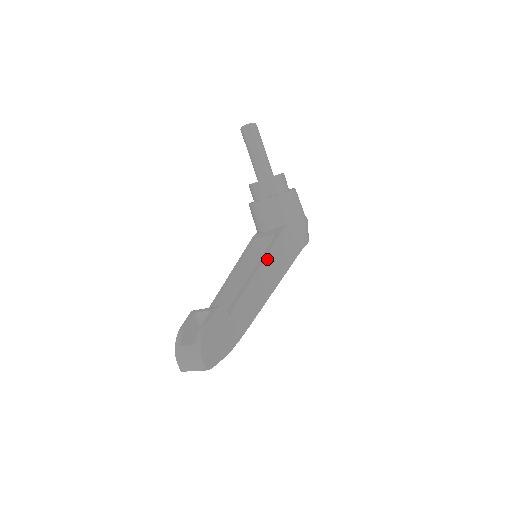
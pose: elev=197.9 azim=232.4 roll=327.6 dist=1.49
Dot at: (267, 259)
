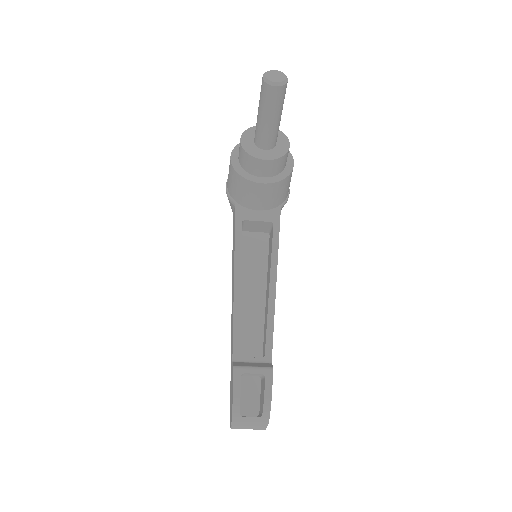
Dot at: occluded
